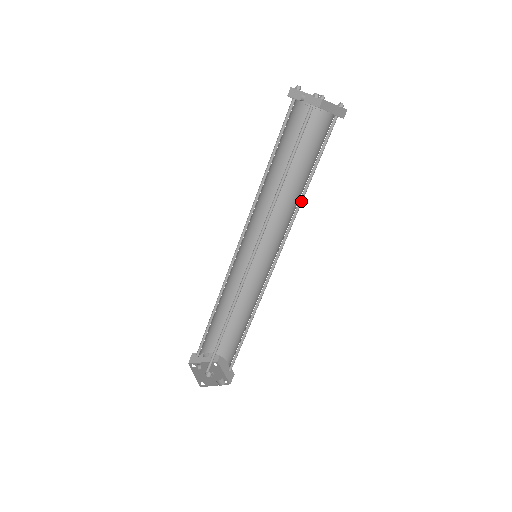
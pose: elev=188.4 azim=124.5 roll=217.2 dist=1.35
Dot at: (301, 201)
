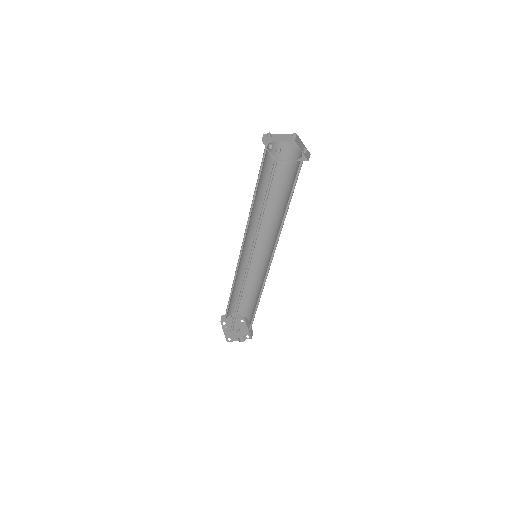
Dot at: (284, 220)
